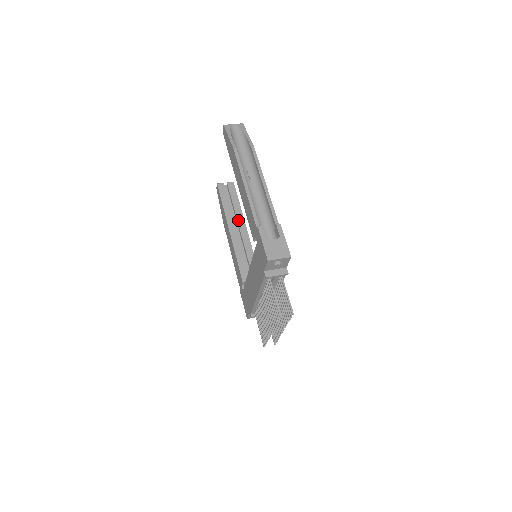
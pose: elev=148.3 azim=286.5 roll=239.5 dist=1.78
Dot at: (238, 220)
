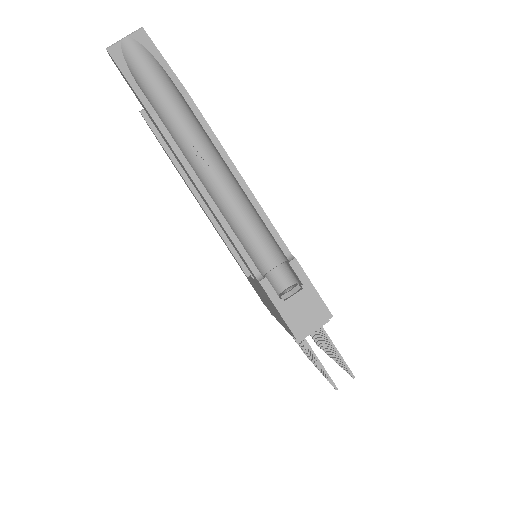
Dot at: occluded
